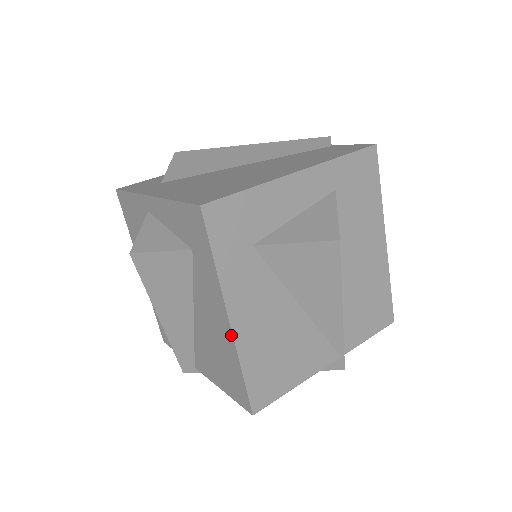
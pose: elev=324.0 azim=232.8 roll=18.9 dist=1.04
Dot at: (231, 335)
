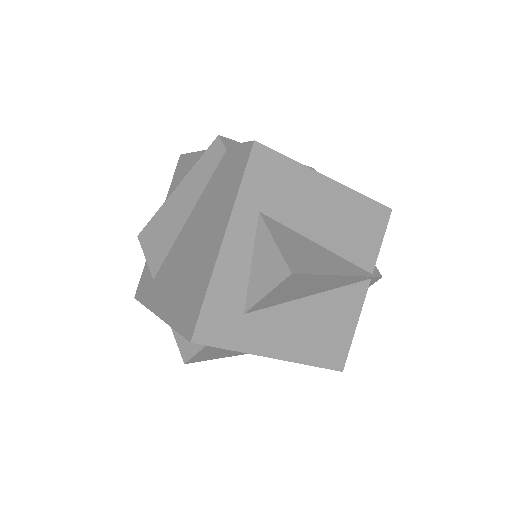
Dot at: (285, 360)
